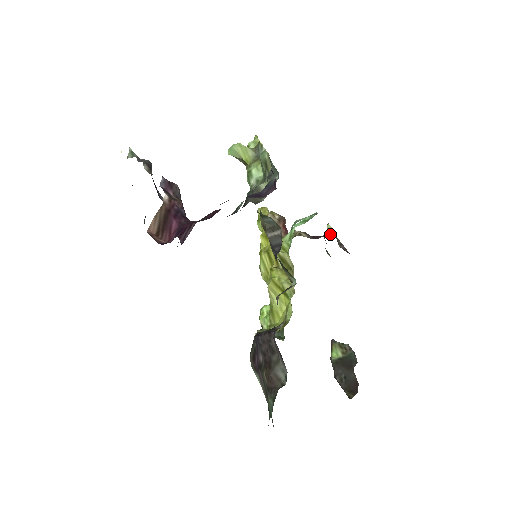
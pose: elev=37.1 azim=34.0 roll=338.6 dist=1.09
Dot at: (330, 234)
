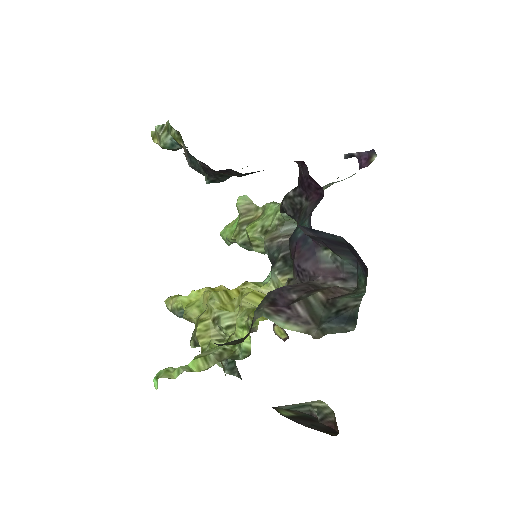
Dot at: occluded
